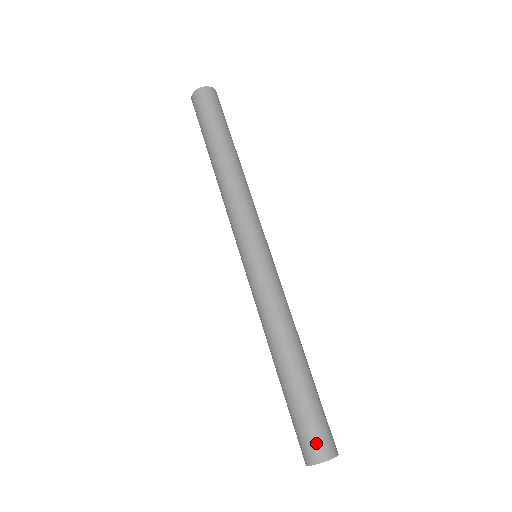
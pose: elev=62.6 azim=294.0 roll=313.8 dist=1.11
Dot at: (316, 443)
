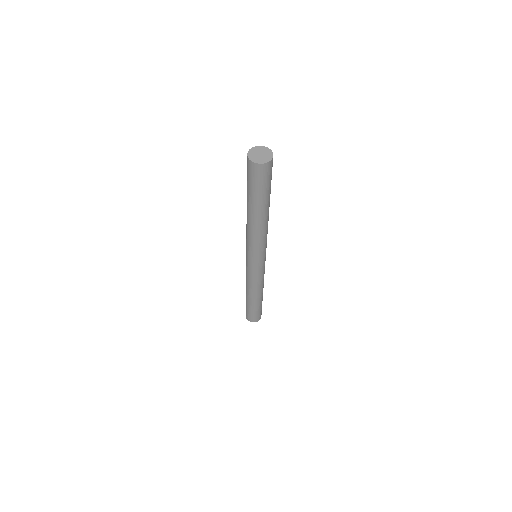
Dot at: (255, 319)
